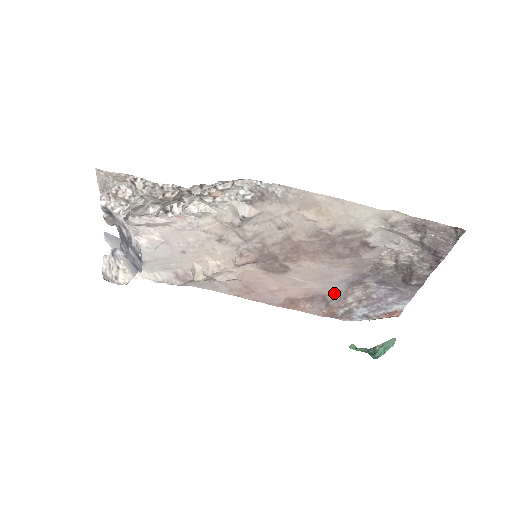
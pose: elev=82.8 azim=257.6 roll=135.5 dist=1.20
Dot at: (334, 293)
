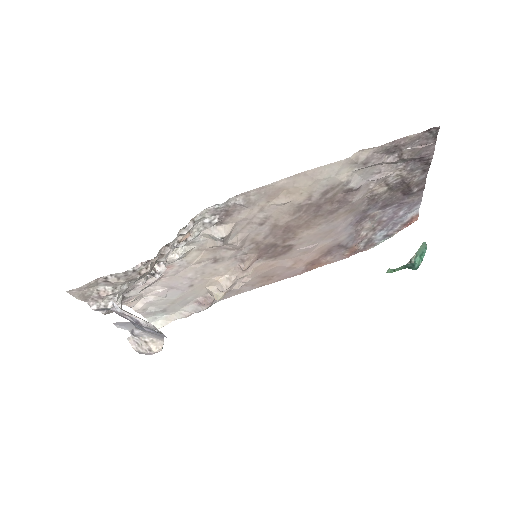
Dot at: (346, 238)
